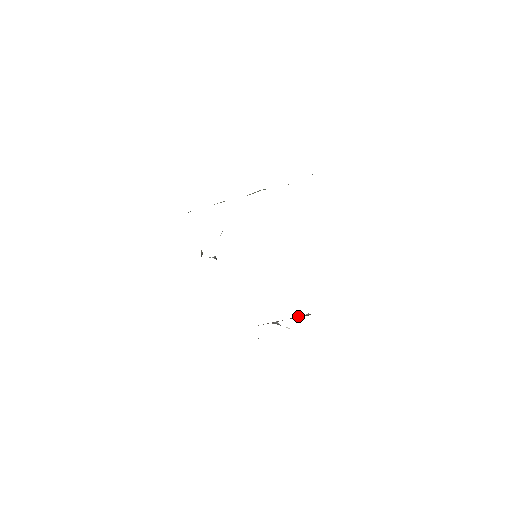
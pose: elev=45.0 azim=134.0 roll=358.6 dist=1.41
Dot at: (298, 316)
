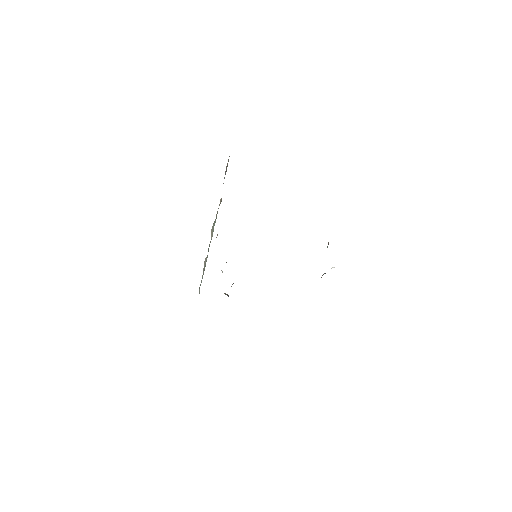
Dot at: occluded
